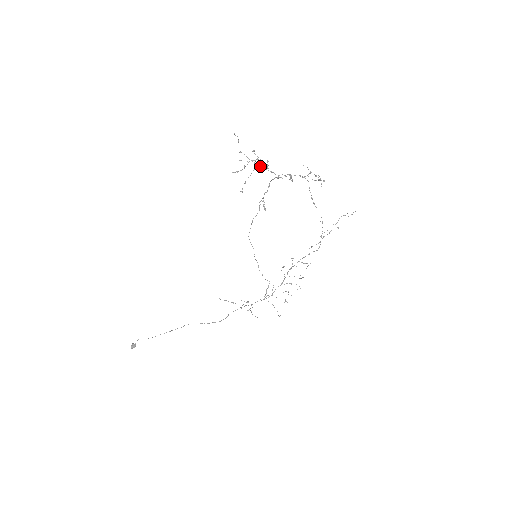
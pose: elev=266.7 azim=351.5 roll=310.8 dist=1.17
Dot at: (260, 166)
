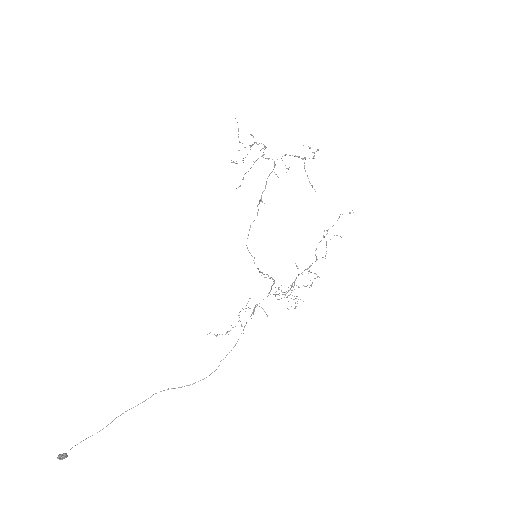
Dot at: (257, 159)
